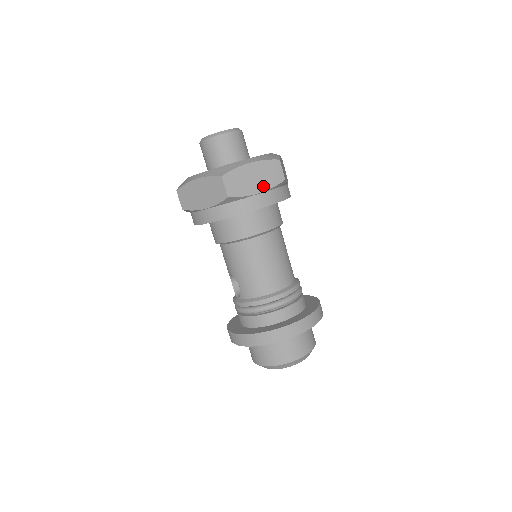
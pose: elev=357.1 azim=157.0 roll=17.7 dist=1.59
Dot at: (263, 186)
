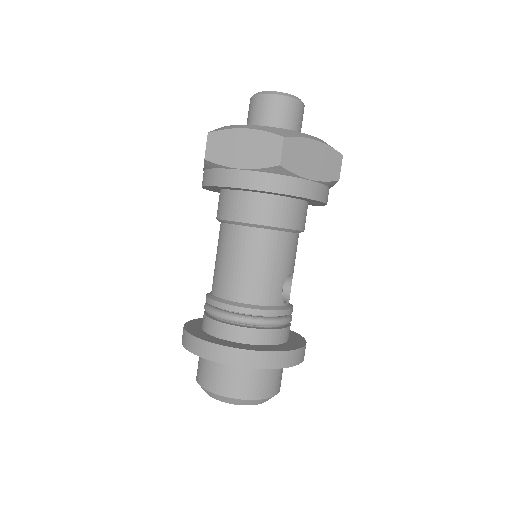
Dot at: (249, 162)
